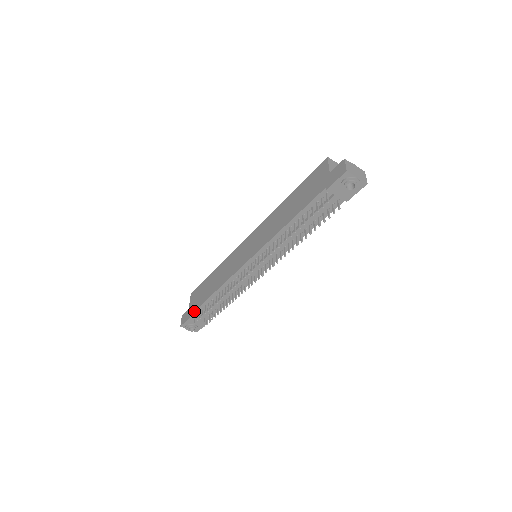
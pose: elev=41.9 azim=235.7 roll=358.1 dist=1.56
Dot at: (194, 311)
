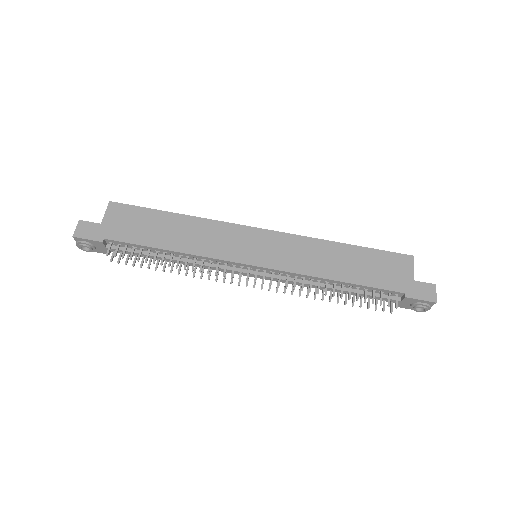
Dot at: (117, 240)
